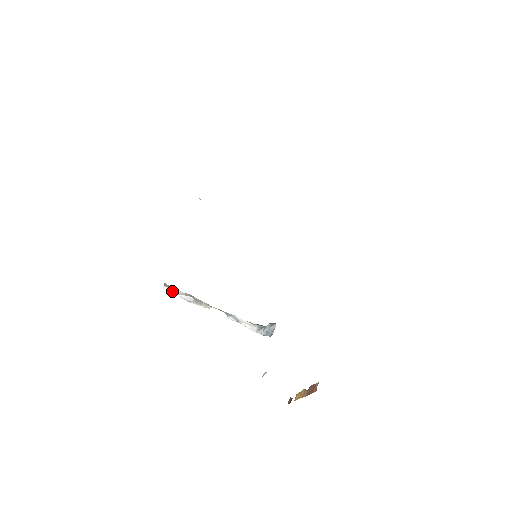
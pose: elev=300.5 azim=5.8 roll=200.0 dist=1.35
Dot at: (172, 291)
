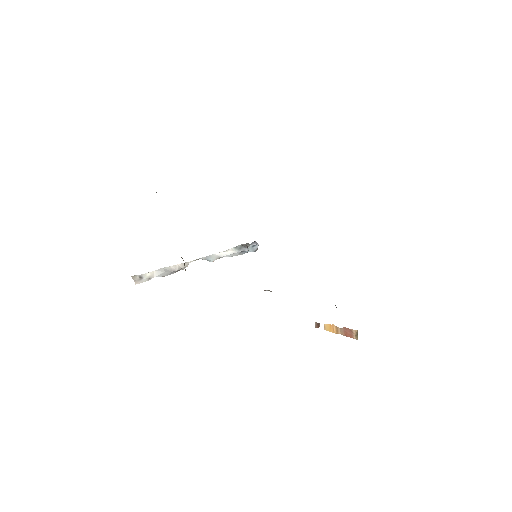
Dot at: (145, 279)
